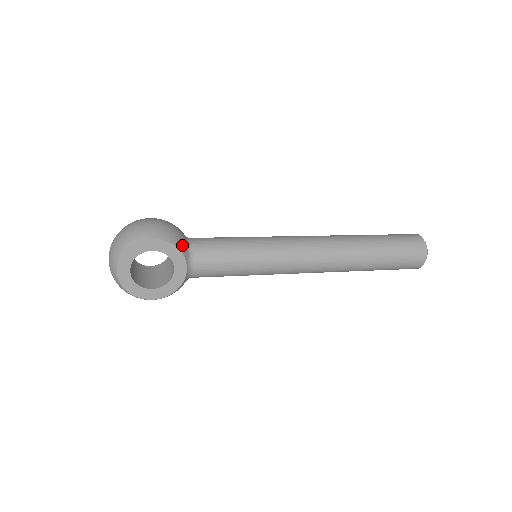
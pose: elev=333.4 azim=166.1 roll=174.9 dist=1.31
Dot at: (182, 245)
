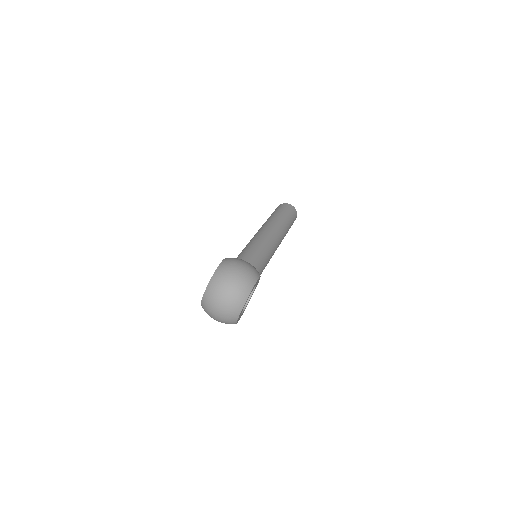
Dot at: occluded
